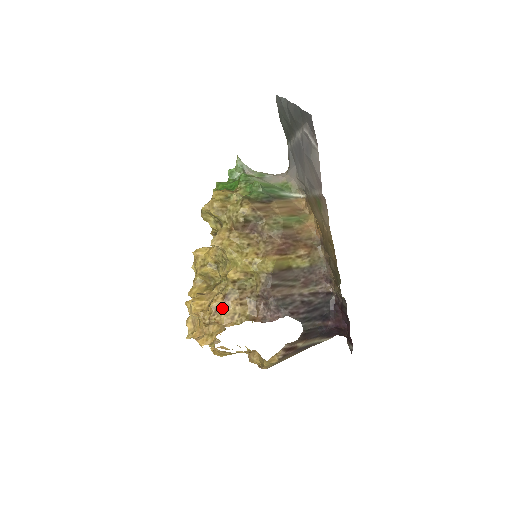
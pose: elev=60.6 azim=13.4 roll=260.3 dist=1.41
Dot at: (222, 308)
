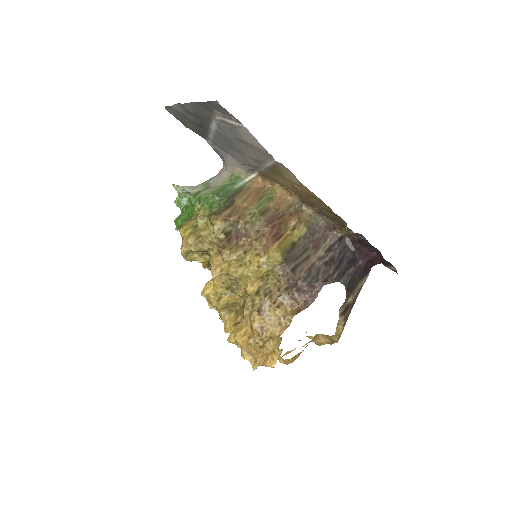
Dot at: (265, 323)
